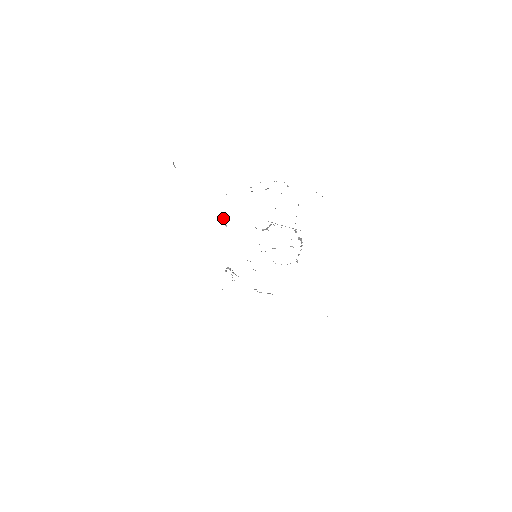
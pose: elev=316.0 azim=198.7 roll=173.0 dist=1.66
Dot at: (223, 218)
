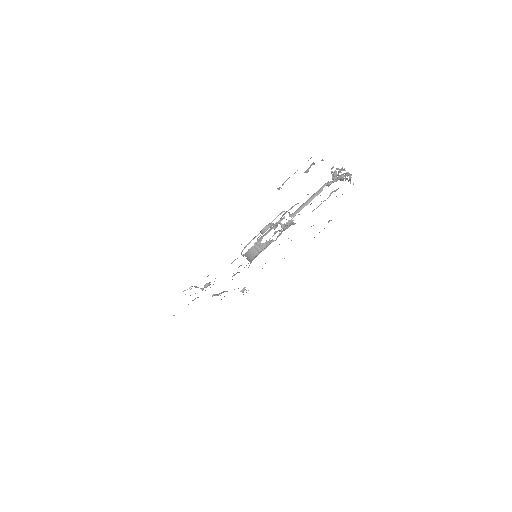
Dot at: (271, 224)
